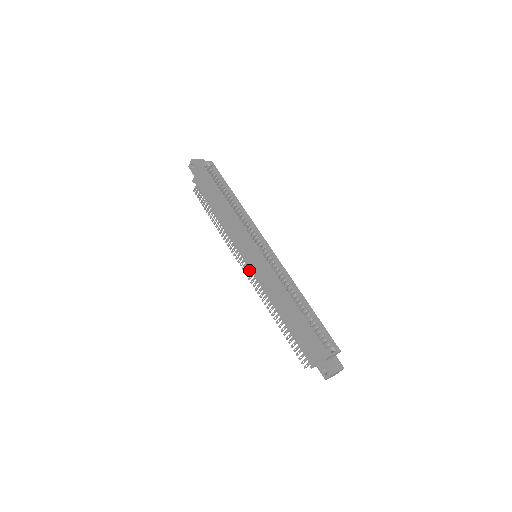
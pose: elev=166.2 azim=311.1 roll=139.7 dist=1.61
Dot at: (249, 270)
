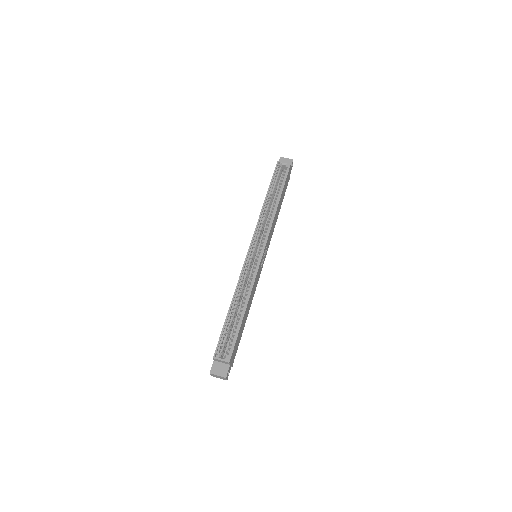
Dot at: occluded
